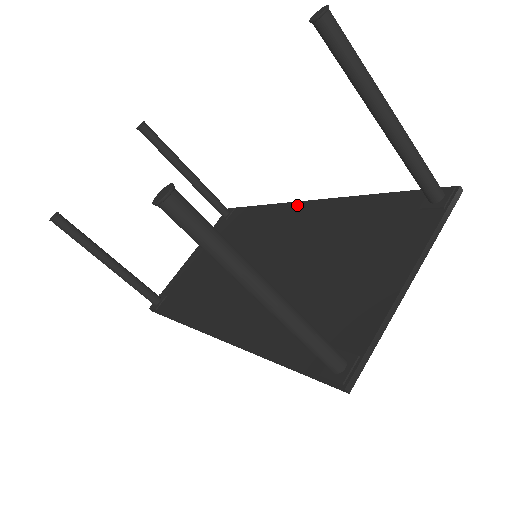
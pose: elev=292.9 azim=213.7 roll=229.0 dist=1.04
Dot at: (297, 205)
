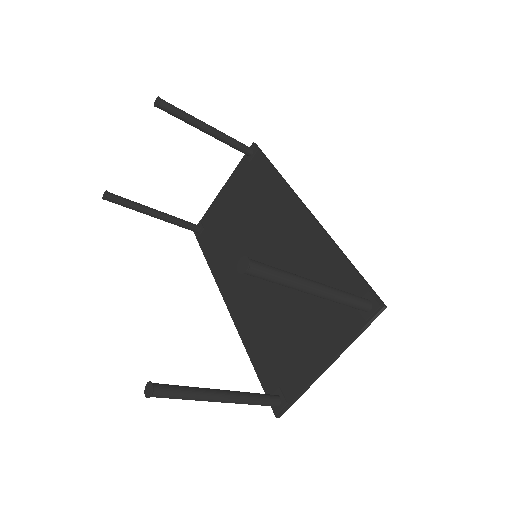
Dot at: (296, 203)
